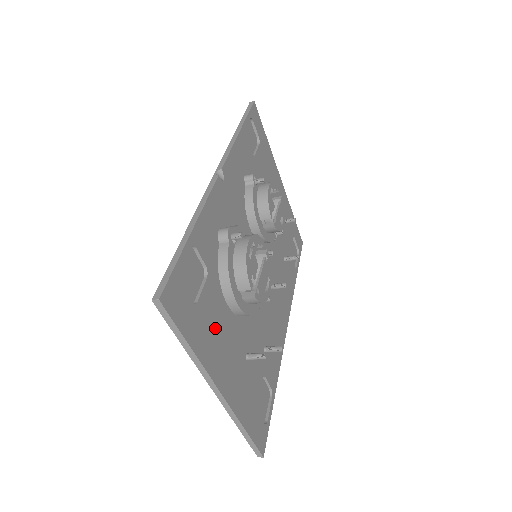
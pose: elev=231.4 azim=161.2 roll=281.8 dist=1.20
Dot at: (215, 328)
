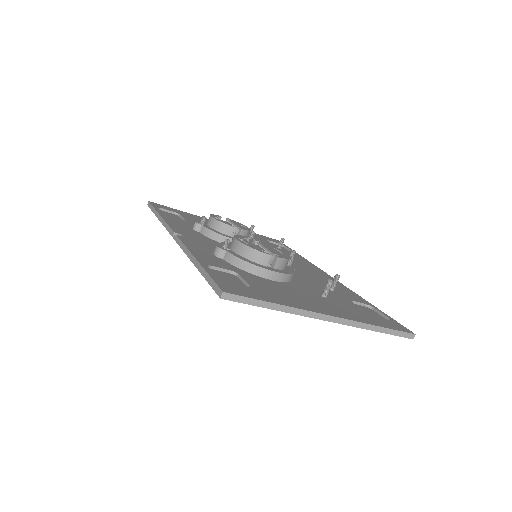
Dot at: (280, 292)
